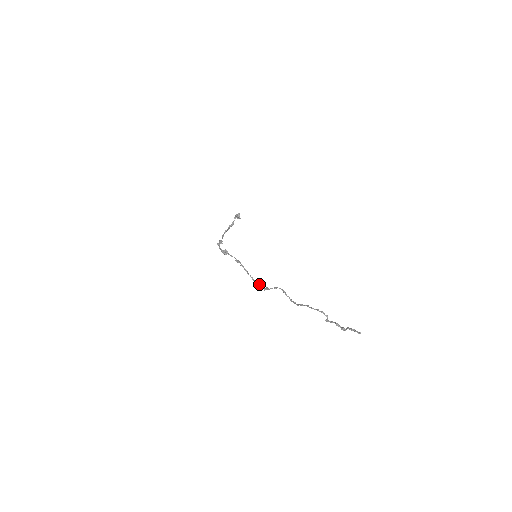
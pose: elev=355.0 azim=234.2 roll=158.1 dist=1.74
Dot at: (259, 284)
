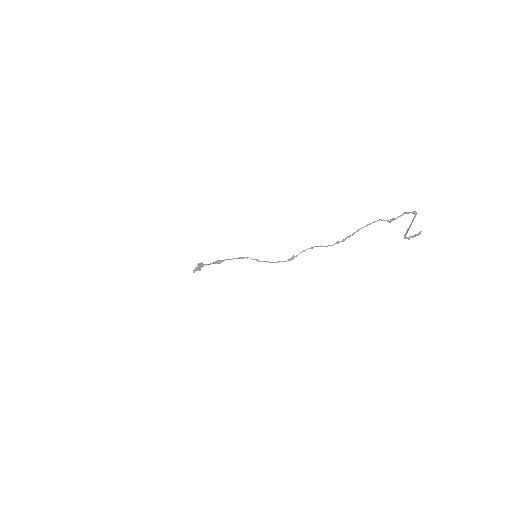
Dot at: (280, 261)
